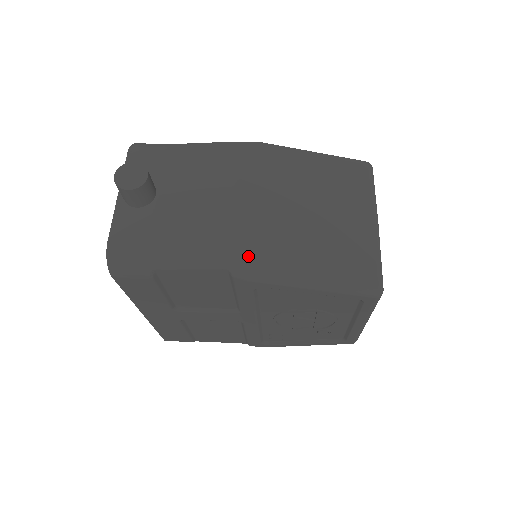
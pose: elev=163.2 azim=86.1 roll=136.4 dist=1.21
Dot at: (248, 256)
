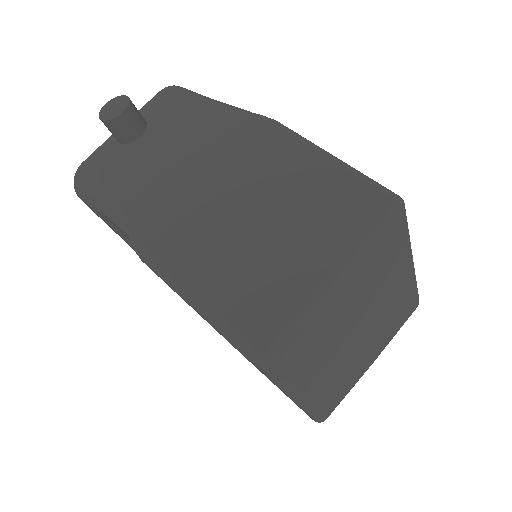
Dot at: (153, 232)
